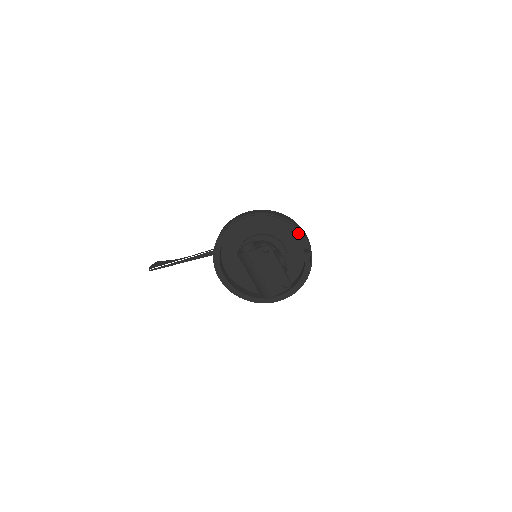
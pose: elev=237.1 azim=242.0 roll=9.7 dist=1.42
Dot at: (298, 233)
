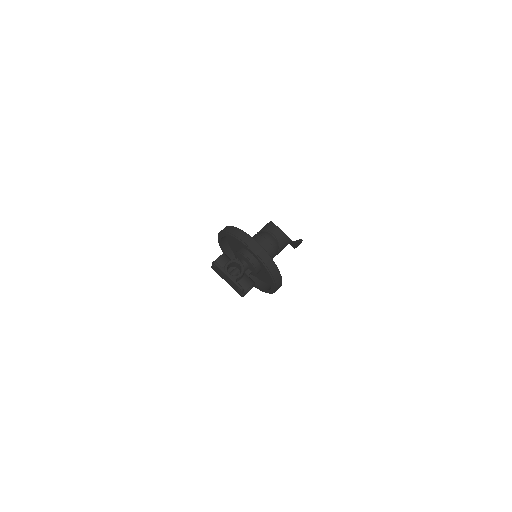
Dot at: (242, 243)
